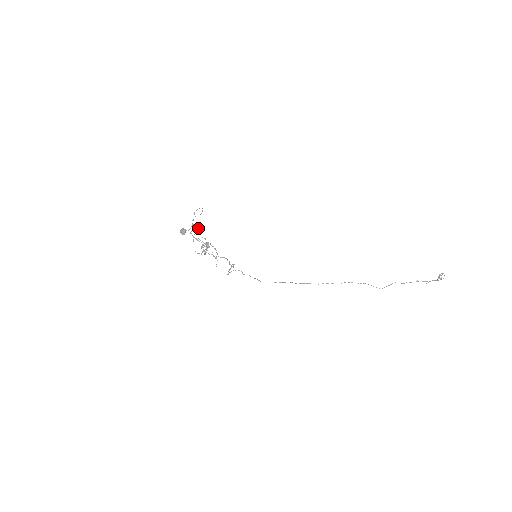
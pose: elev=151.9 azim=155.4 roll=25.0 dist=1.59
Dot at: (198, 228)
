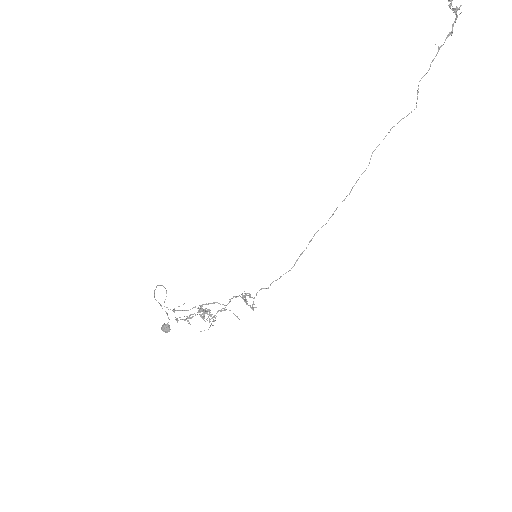
Dot at: occluded
